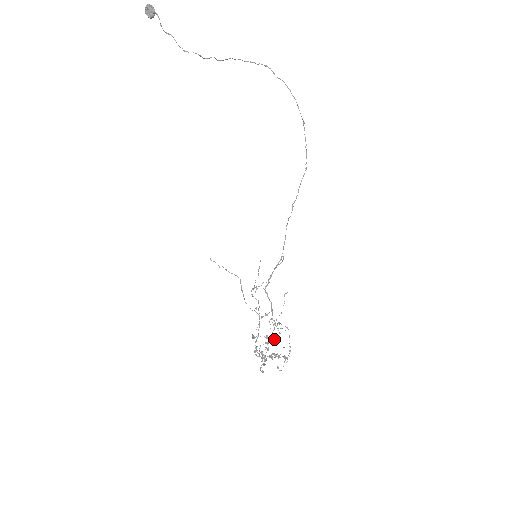
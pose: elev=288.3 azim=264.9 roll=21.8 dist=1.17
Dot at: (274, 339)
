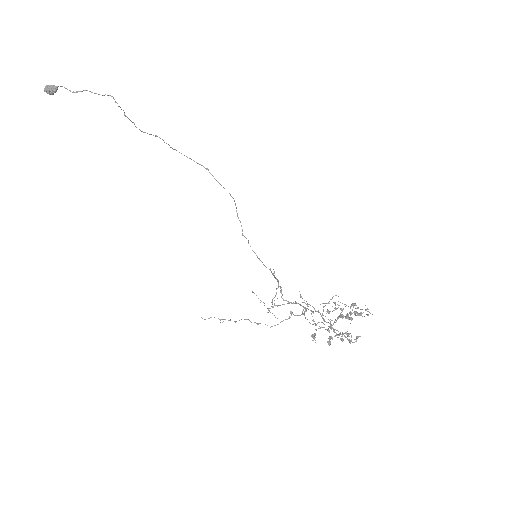
Dot at: (336, 308)
